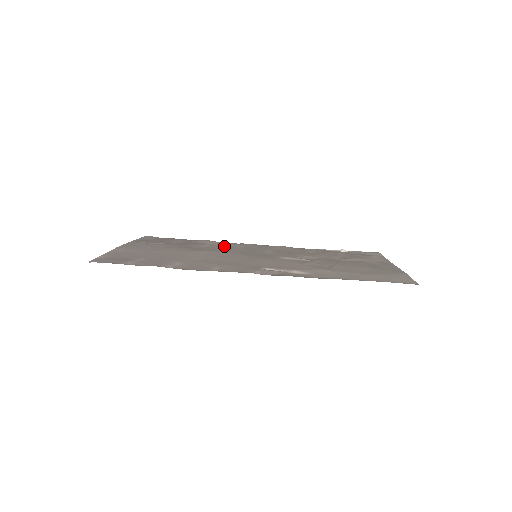
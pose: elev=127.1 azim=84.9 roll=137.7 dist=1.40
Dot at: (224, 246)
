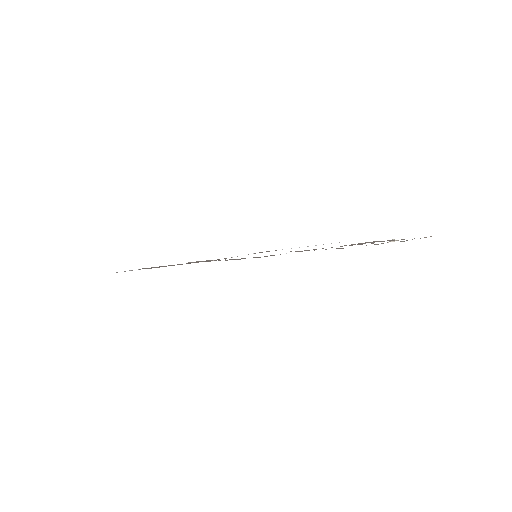
Dot at: occluded
